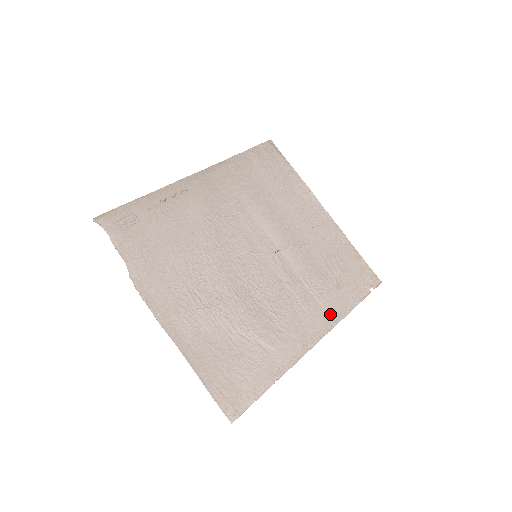
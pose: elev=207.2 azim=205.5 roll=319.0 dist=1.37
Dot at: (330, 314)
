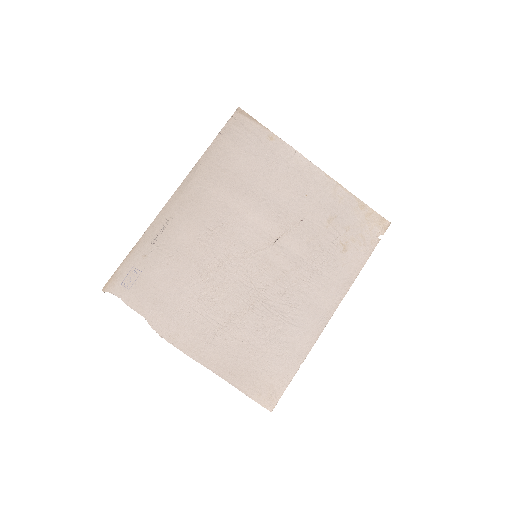
Dot at: (340, 282)
